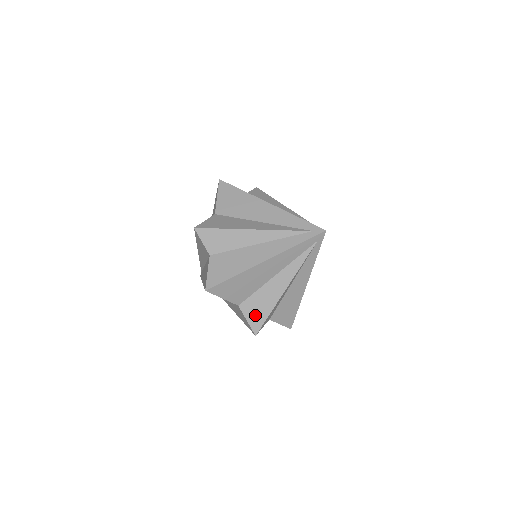
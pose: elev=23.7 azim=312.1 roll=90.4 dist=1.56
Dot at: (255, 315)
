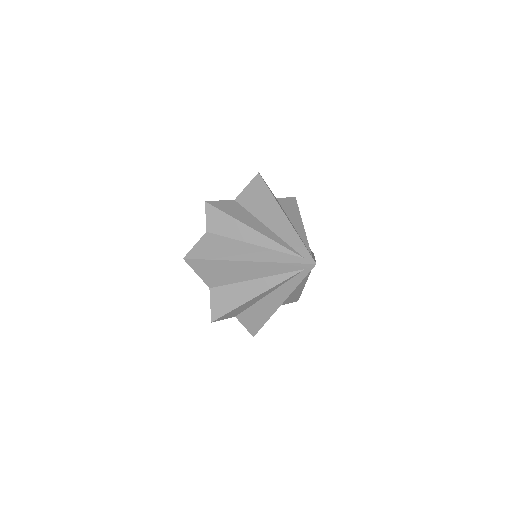
Dot at: (291, 300)
